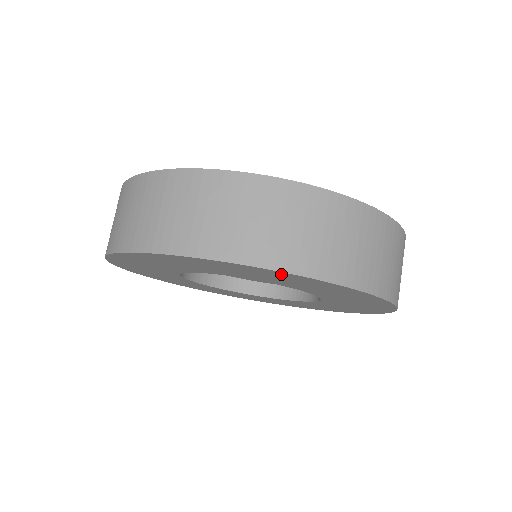
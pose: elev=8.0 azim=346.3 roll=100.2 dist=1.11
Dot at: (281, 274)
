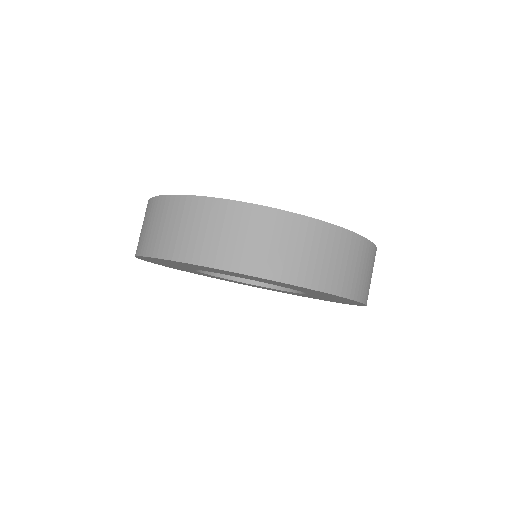
Dot at: (179, 262)
